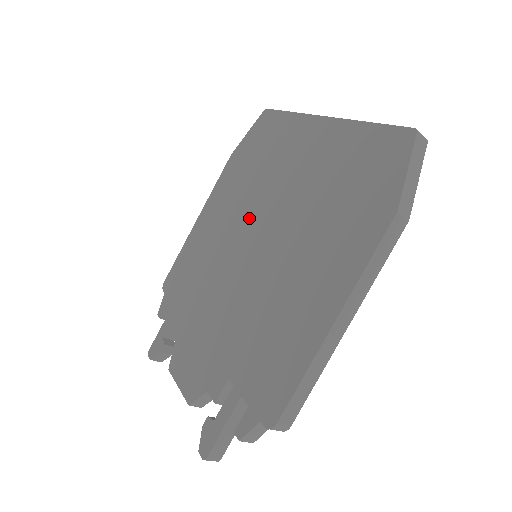
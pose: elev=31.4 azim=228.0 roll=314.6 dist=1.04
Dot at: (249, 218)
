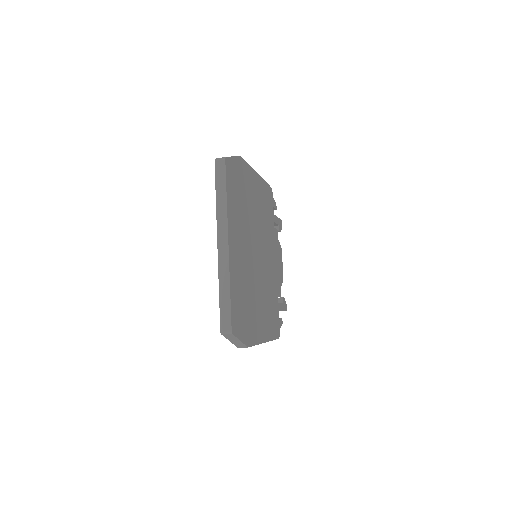
Dot at: occluded
